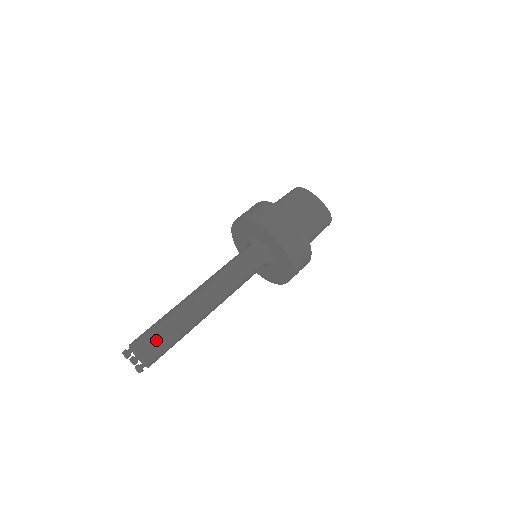
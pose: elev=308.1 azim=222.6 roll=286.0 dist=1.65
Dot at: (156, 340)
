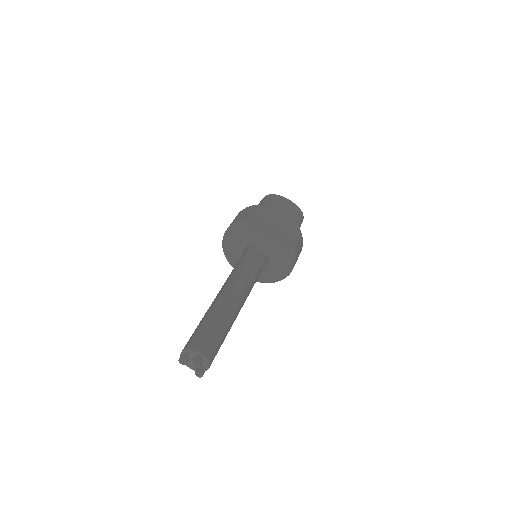
Dot at: (211, 338)
